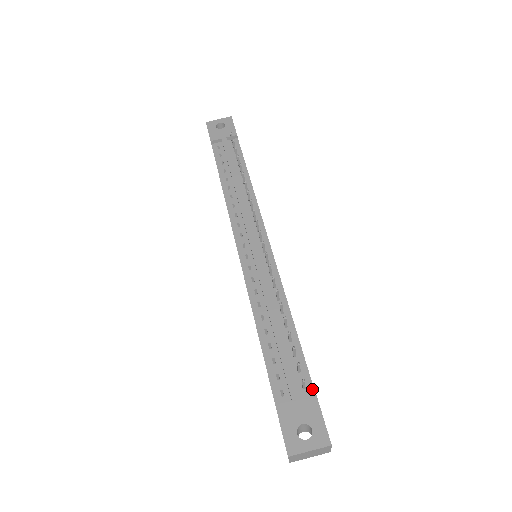
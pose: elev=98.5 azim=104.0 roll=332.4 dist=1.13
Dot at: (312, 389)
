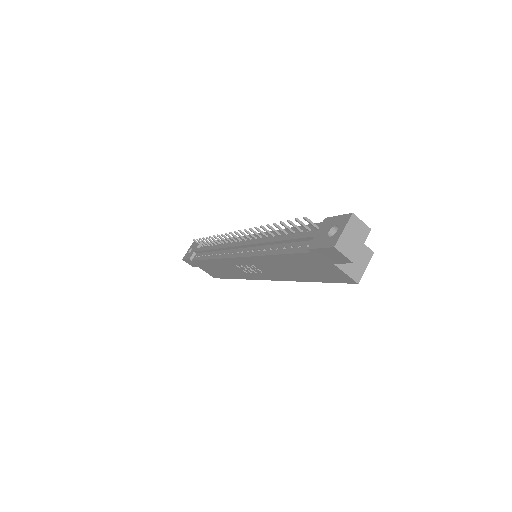
Dot at: occluded
